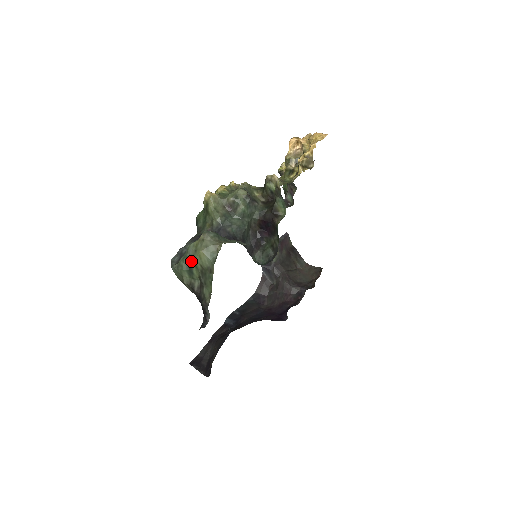
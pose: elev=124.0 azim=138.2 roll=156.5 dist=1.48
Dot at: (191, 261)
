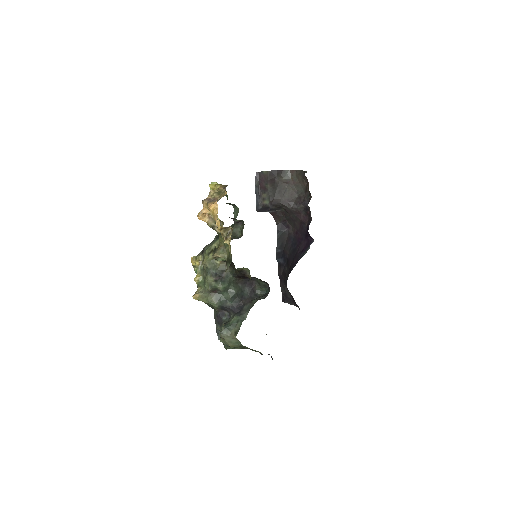
Dot at: occluded
